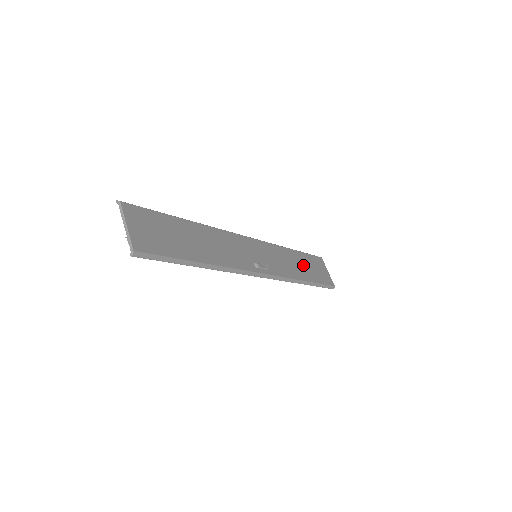
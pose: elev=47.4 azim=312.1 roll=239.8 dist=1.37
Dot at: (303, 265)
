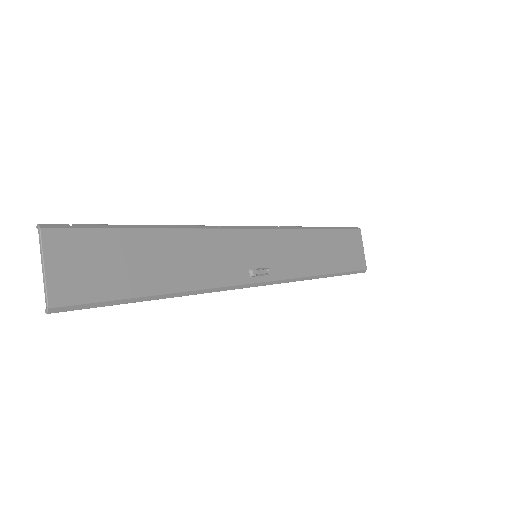
Dot at: (327, 250)
